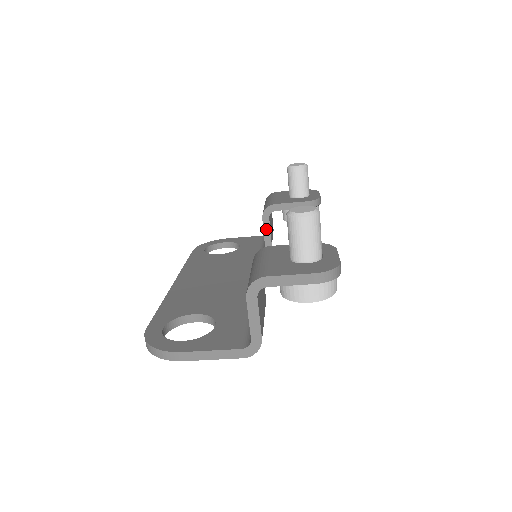
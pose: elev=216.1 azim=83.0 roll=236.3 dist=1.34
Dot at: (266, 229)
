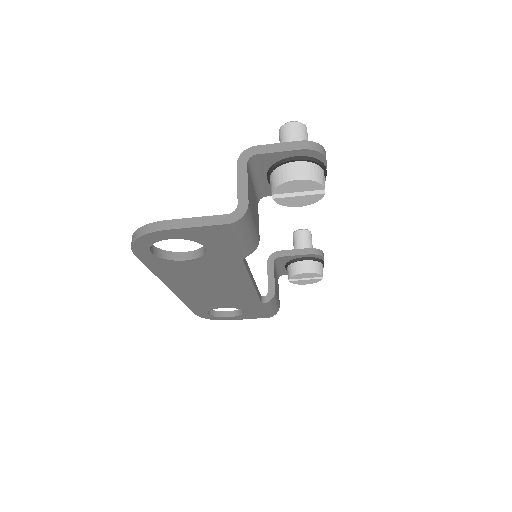
Dot at: (270, 274)
